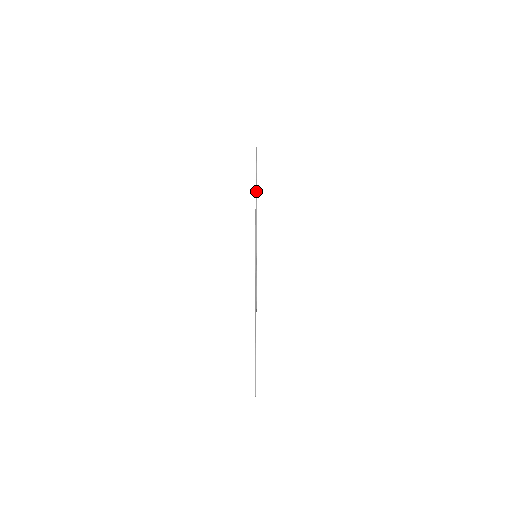
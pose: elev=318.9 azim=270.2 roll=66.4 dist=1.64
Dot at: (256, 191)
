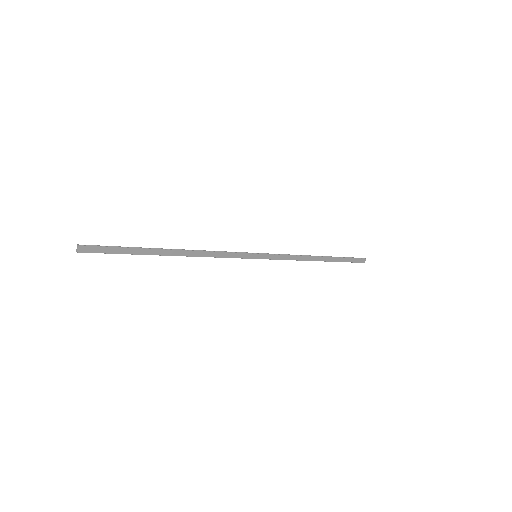
Dot at: (324, 256)
